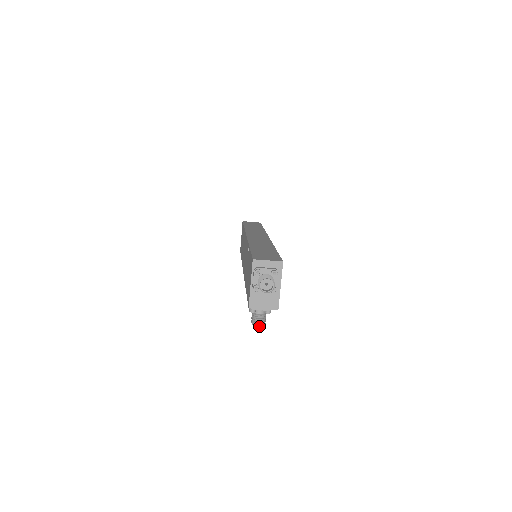
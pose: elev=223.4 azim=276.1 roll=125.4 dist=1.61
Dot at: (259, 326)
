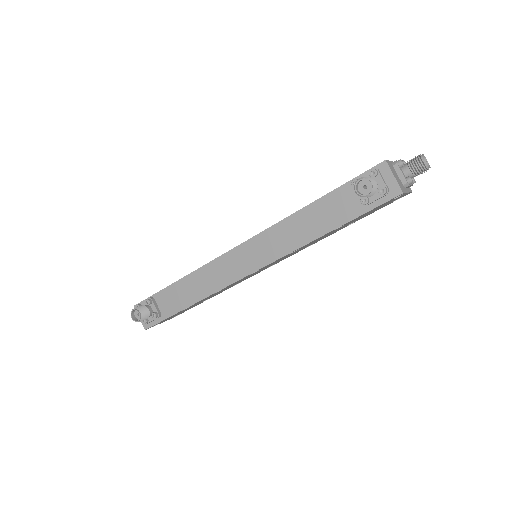
Dot at: (372, 183)
